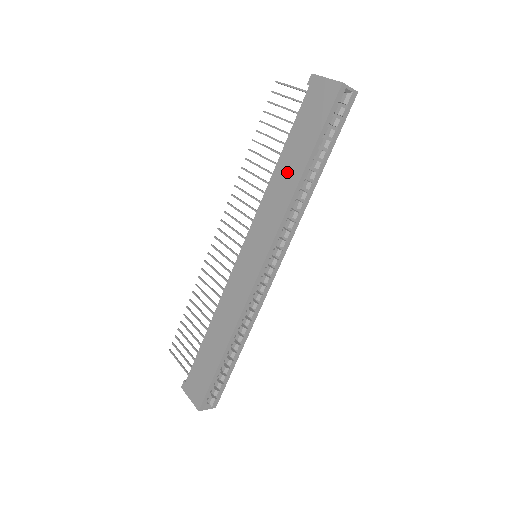
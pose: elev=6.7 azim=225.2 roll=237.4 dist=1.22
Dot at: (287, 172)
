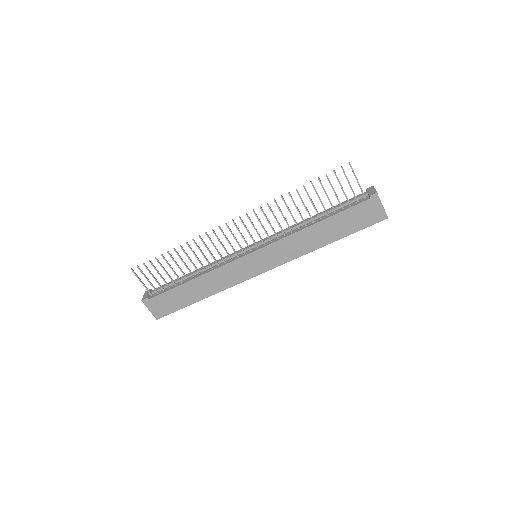
Dot at: (318, 235)
